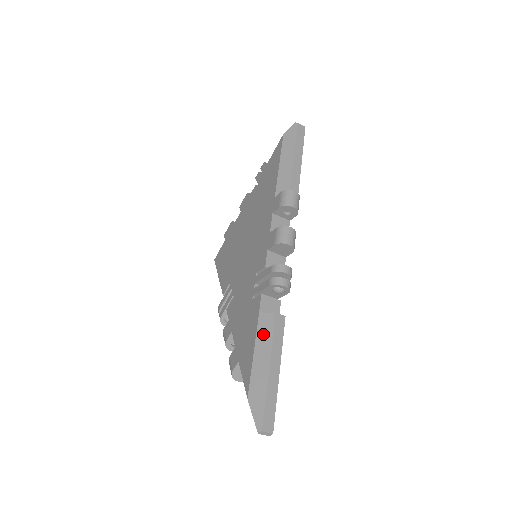
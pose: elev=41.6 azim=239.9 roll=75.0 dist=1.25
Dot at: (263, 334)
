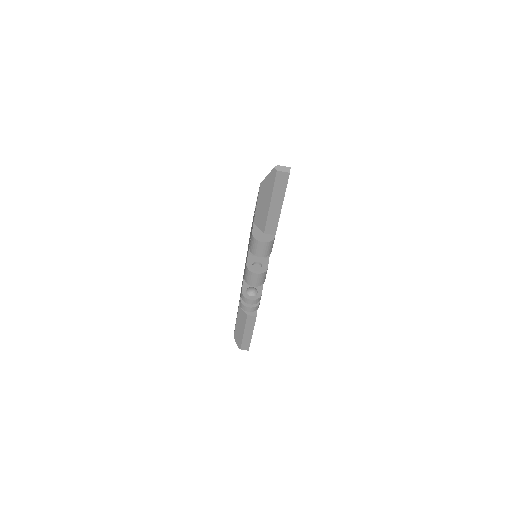
Dot at: occluded
